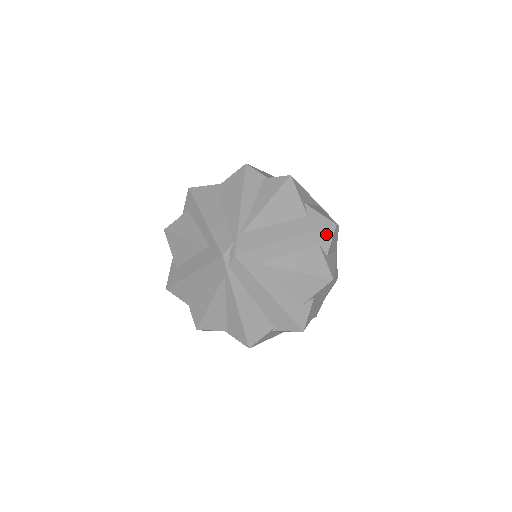
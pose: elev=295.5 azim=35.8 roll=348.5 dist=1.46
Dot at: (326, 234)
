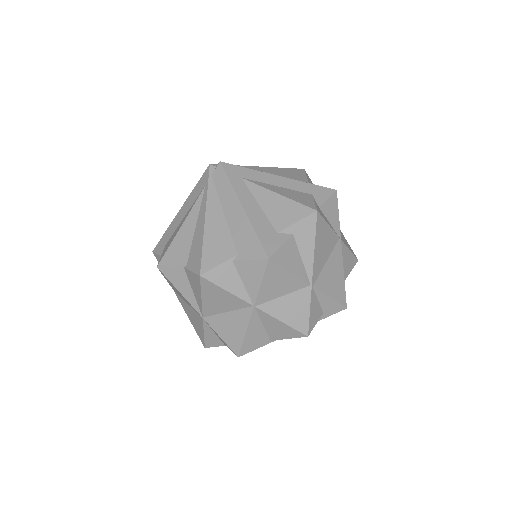
Dot at: (323, 191)
